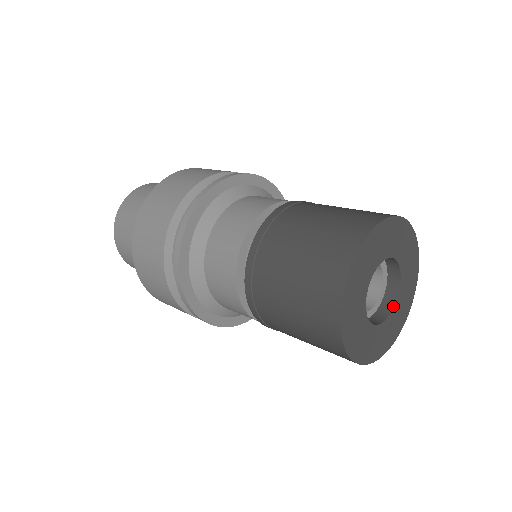
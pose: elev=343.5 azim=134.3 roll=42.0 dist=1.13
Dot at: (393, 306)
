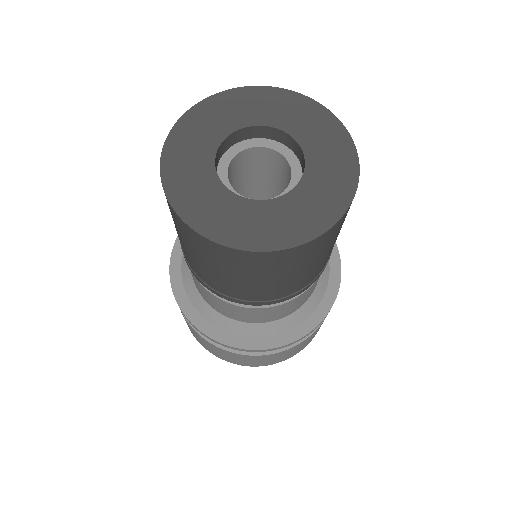
Dot at: (287, 193)
